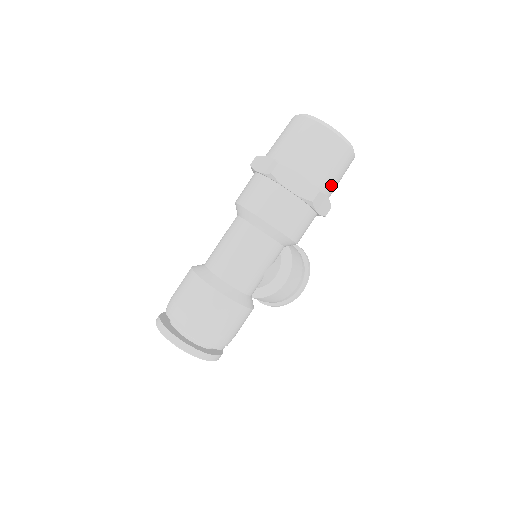
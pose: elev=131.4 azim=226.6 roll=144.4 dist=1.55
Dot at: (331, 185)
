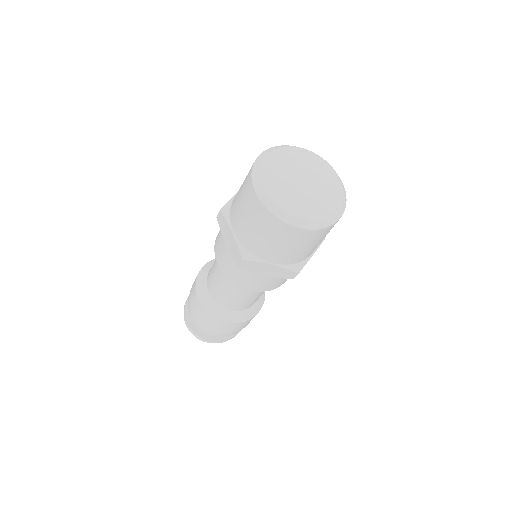
Dot at: (316, 247)
